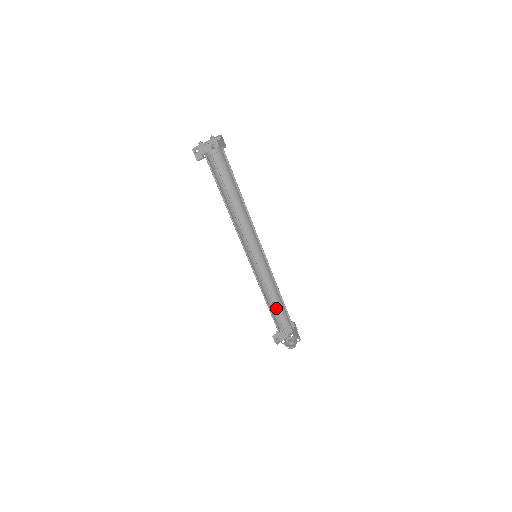
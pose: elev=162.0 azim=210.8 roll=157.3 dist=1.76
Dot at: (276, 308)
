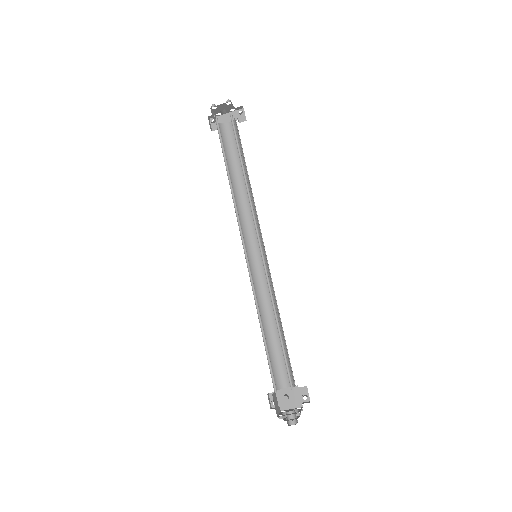
Dot at: (281, 350)
